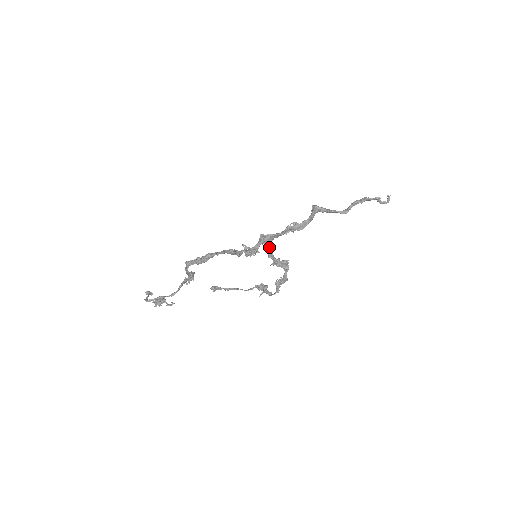
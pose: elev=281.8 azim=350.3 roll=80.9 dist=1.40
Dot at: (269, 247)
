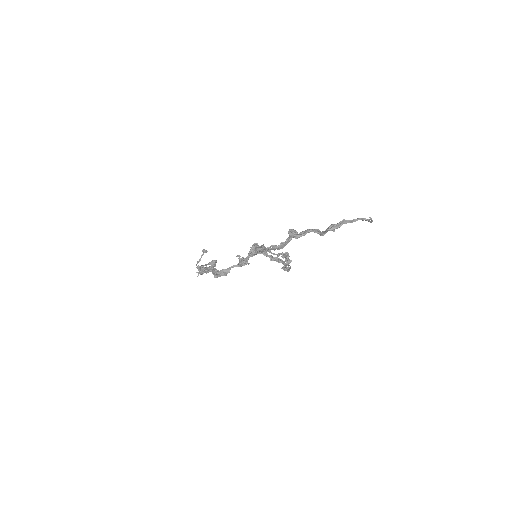
Dot at: occluded
